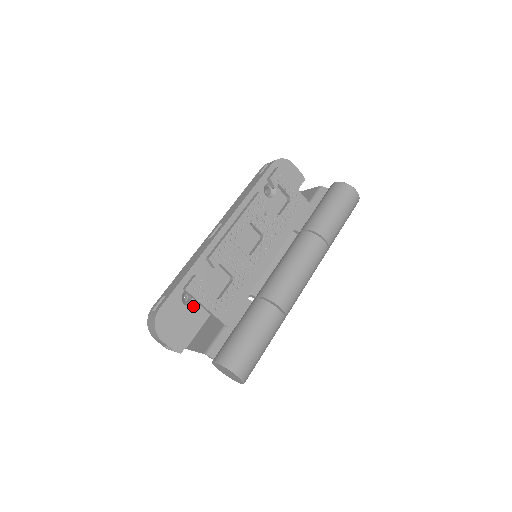
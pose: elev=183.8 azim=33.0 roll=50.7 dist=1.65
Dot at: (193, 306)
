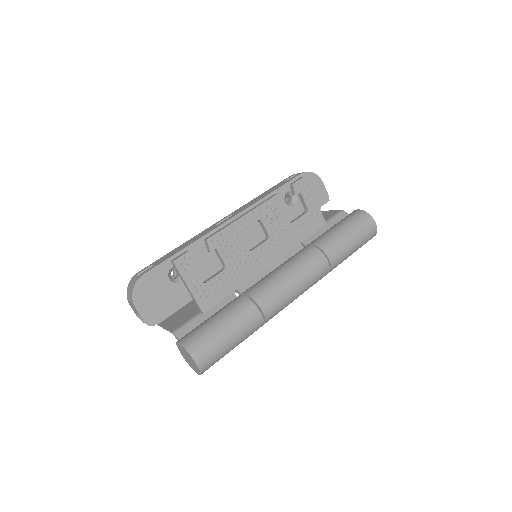
Dot at: (178, 284)
